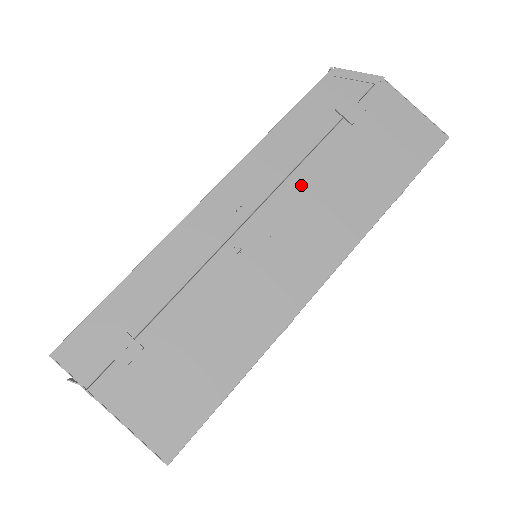
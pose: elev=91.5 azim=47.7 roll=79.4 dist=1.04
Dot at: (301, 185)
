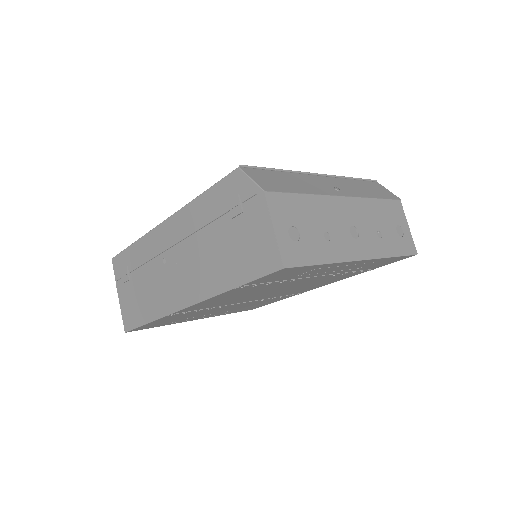
Dot at: (196, 243)
